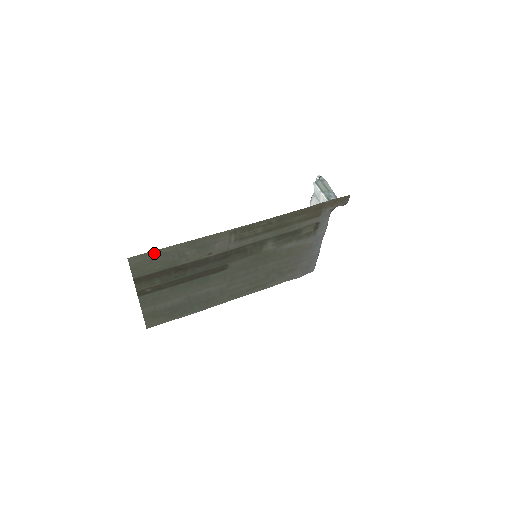
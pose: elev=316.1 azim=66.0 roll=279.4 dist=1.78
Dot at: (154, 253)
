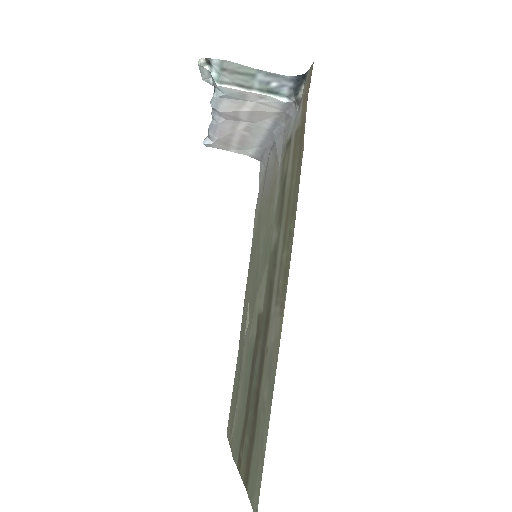
Dot at: (260, 467)
